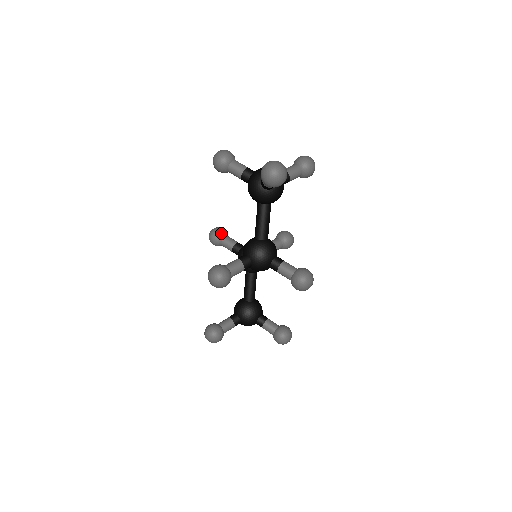
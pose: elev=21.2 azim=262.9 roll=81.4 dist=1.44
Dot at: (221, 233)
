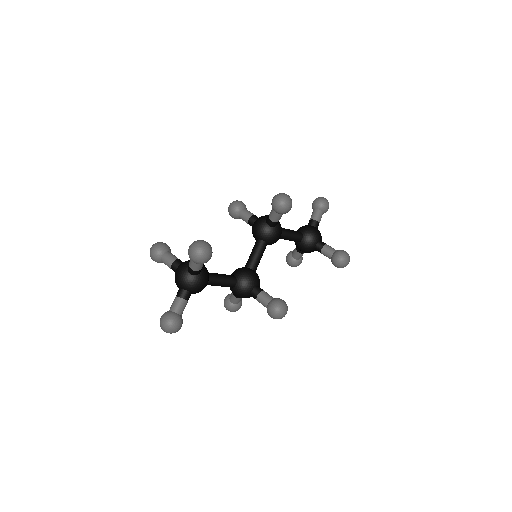
Dot at: (233, 215)
